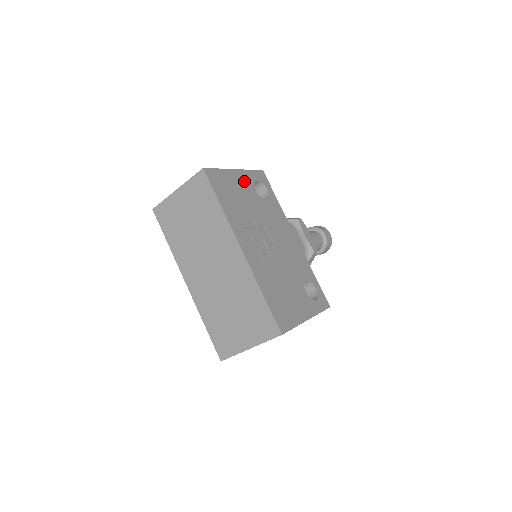
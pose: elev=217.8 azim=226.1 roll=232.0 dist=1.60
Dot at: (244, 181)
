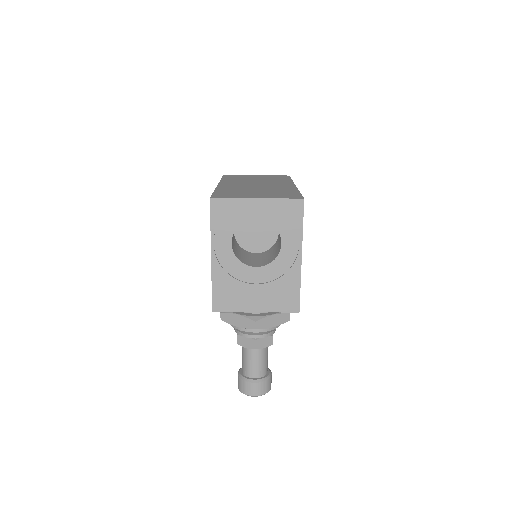
Dot at: occluded
